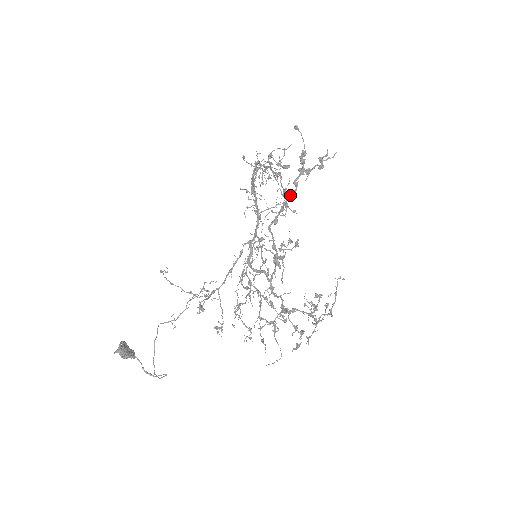
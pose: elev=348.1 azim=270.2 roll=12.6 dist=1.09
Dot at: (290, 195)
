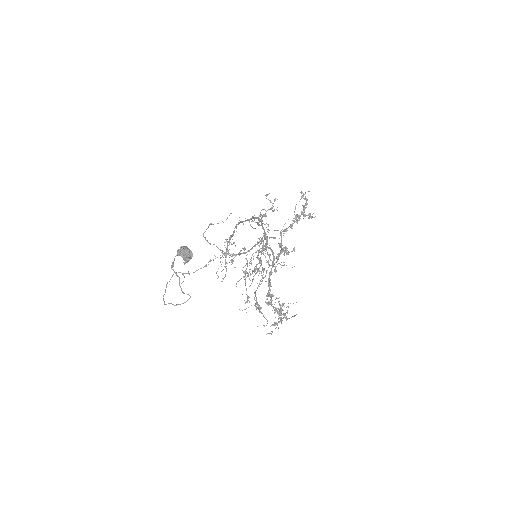
Dot at: (296, 220)
